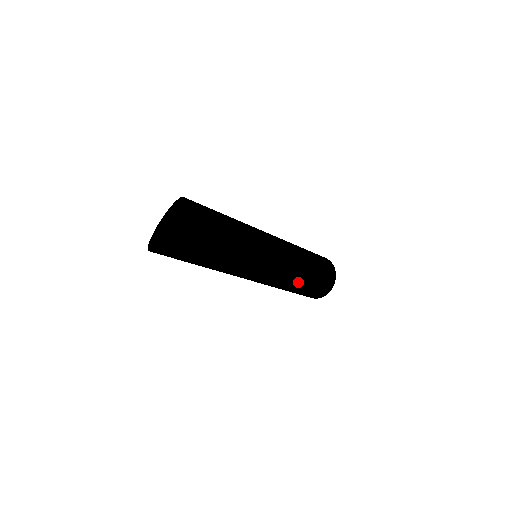
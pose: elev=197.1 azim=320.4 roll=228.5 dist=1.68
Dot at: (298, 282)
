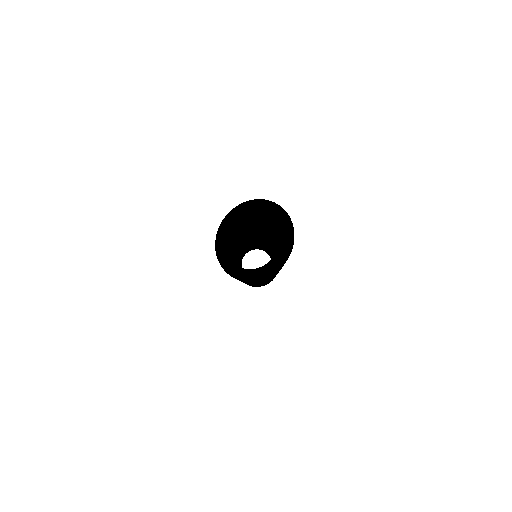
Dot at: occluded
